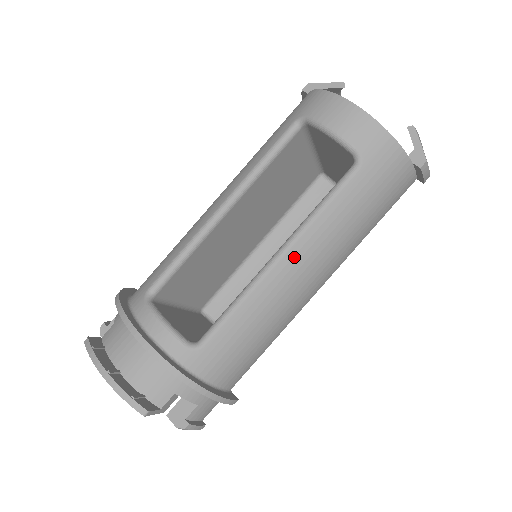
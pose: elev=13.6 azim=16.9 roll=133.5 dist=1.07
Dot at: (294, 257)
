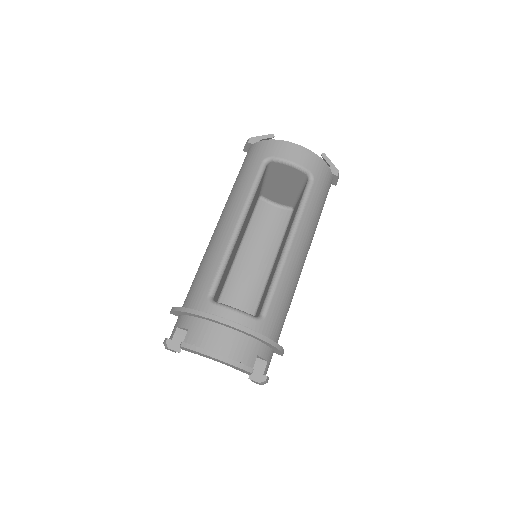
Dot at: (297, 243)
